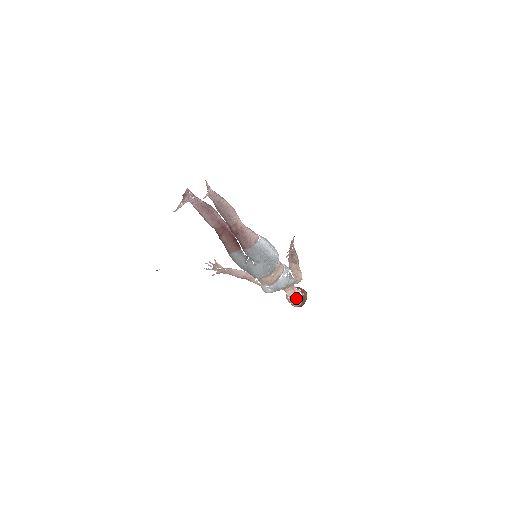
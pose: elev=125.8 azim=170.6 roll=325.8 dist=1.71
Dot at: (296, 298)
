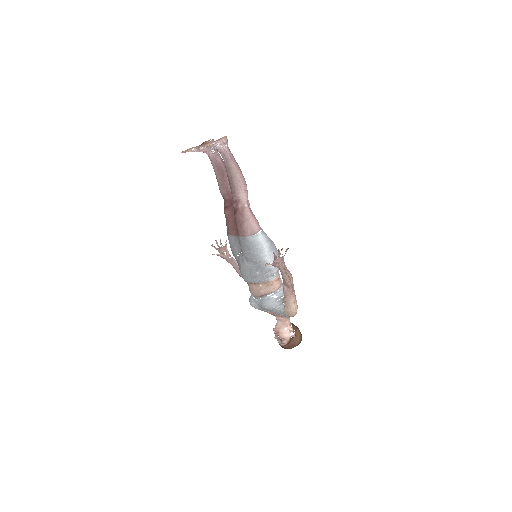
Dot at: (282, 334)
